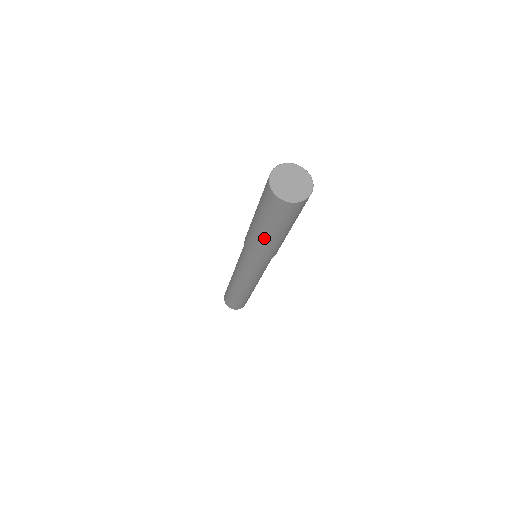
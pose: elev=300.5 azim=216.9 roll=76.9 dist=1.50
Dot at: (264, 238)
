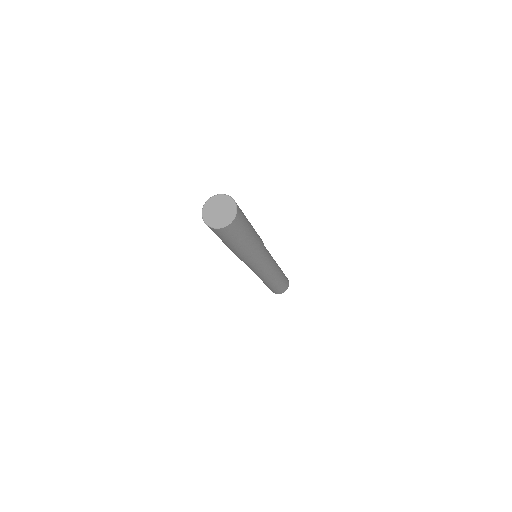
Dot at: (229, 248)
